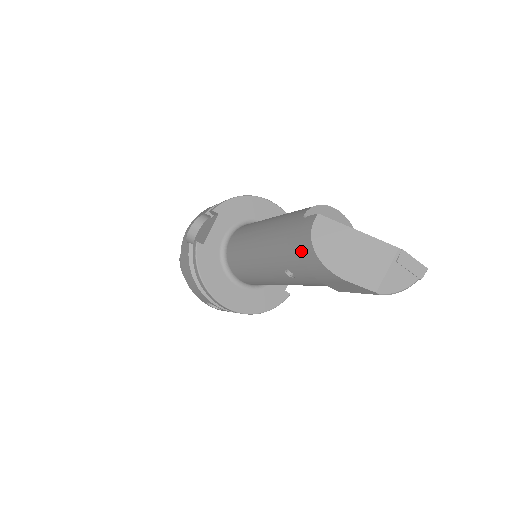
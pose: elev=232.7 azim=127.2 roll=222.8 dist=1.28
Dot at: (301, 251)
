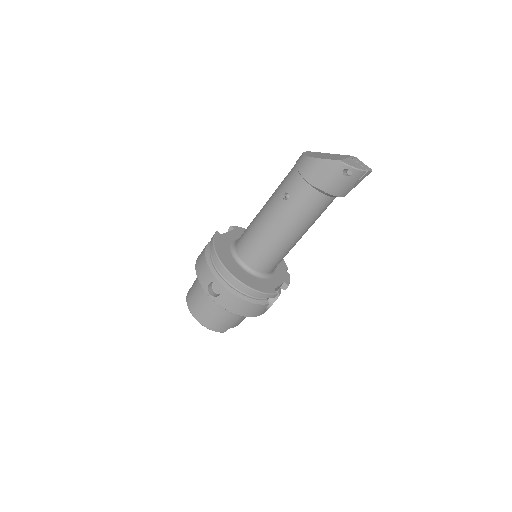
Dot at: (296, 165)
